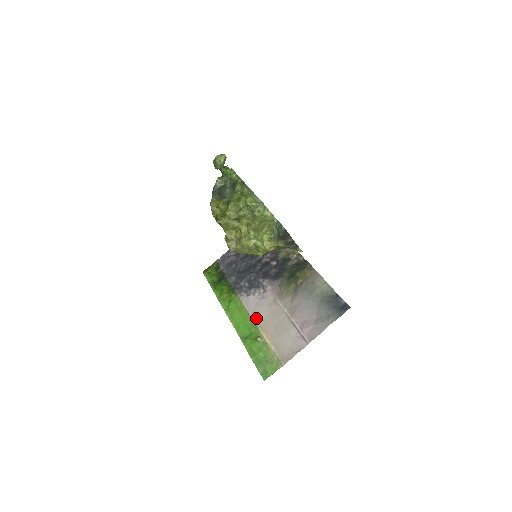
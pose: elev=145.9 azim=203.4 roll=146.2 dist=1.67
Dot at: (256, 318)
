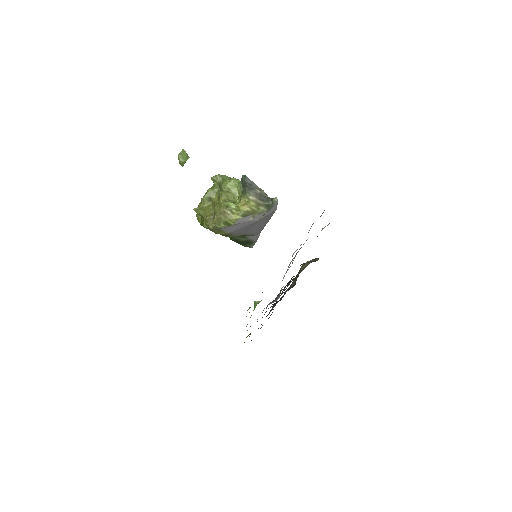
Dot at: occluded
